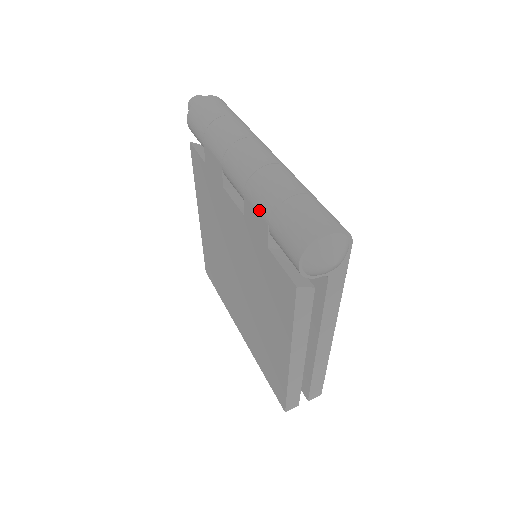
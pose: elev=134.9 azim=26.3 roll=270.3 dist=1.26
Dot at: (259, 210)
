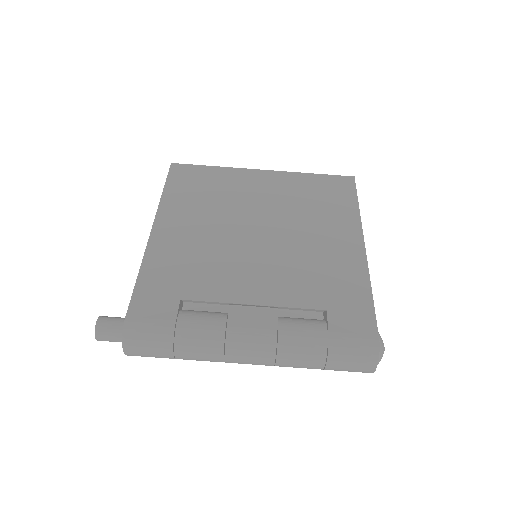
Dot at: occluded
